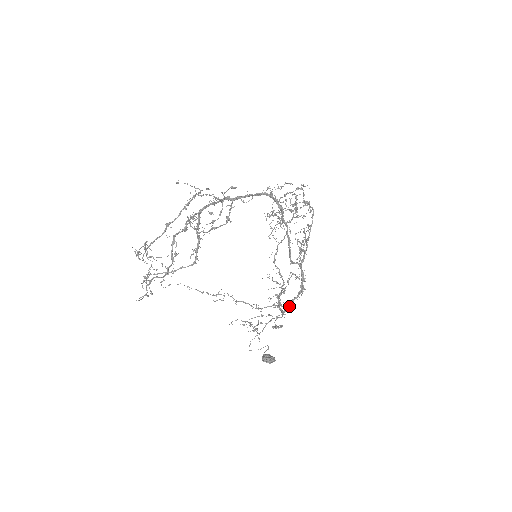
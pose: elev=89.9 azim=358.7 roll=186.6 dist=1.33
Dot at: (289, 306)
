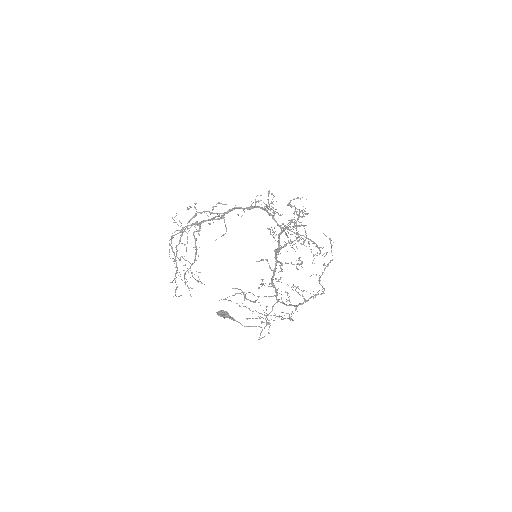
Dot at: occluded
